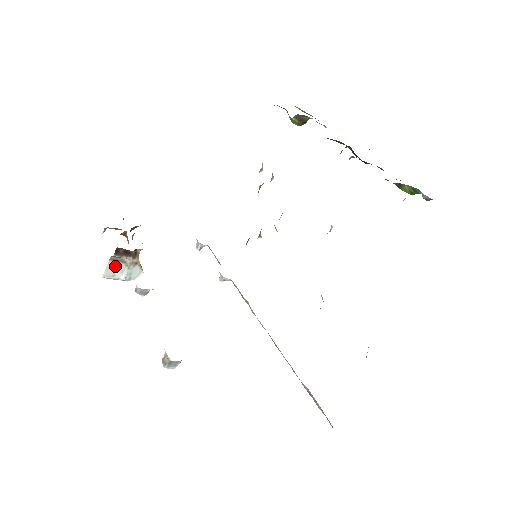
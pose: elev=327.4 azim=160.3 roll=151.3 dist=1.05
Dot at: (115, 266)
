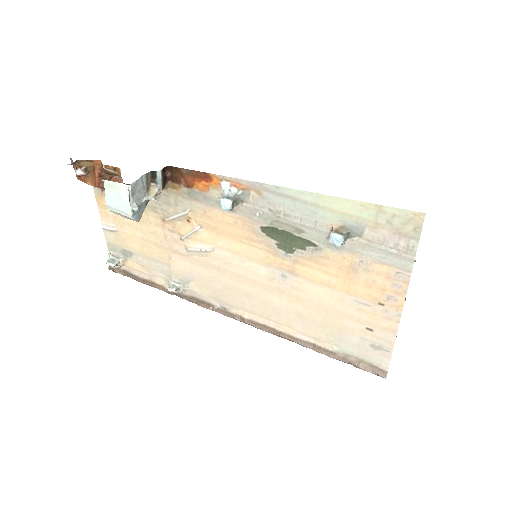
Dot at: (142, 186)
